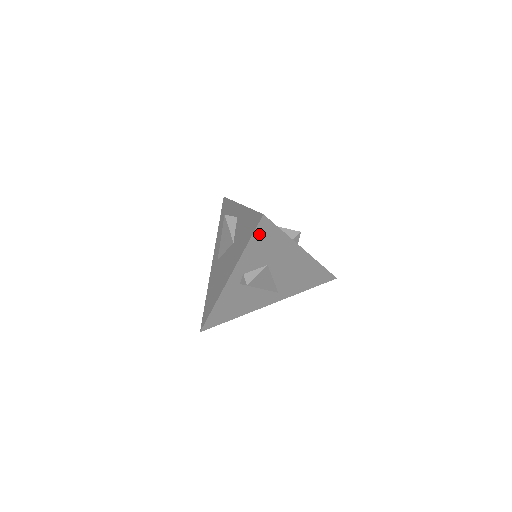
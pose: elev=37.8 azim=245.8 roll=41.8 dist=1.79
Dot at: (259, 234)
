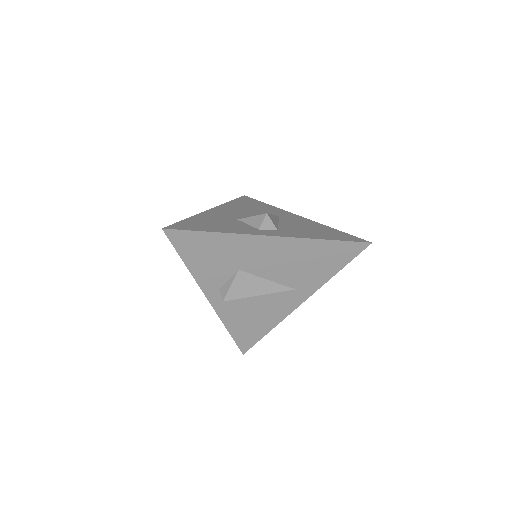
Dot at: (184, 247)
